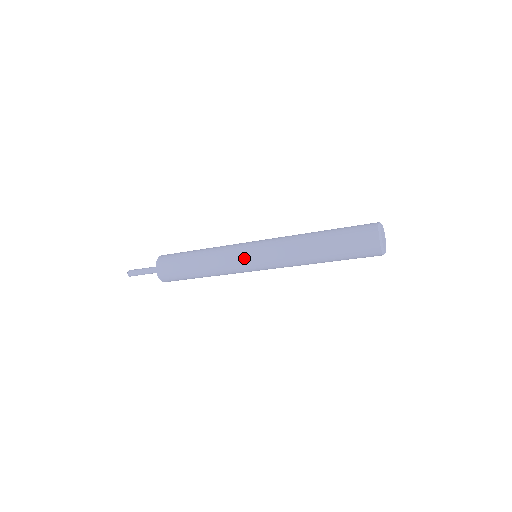
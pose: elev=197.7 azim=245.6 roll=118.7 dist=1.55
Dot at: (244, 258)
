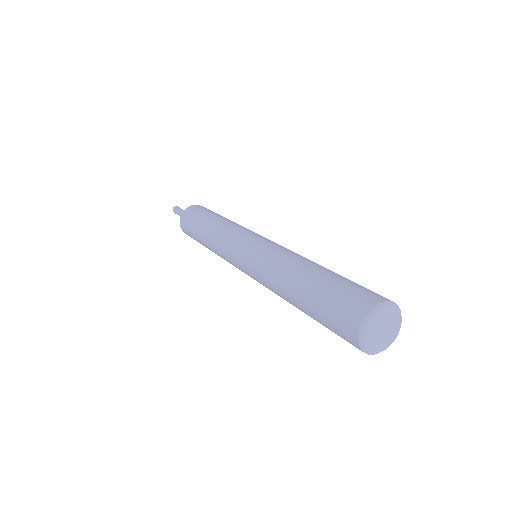
Dot at: occluded
